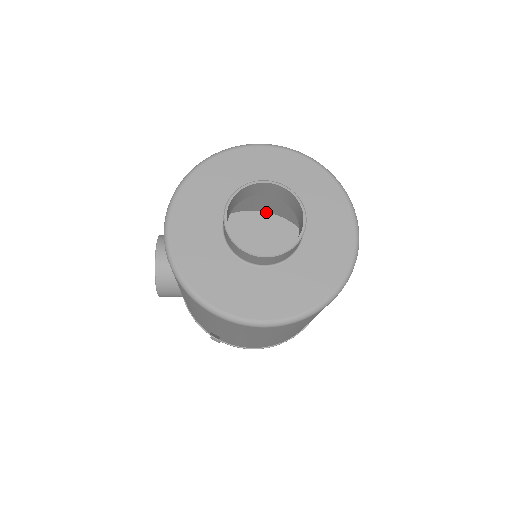
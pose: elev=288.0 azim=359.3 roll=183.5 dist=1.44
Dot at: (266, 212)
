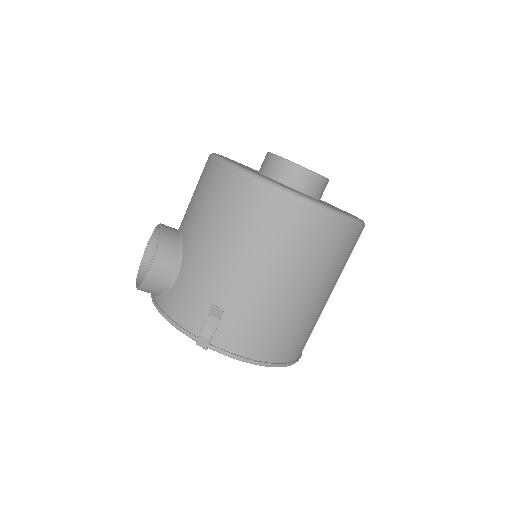
Dot at: occluded
